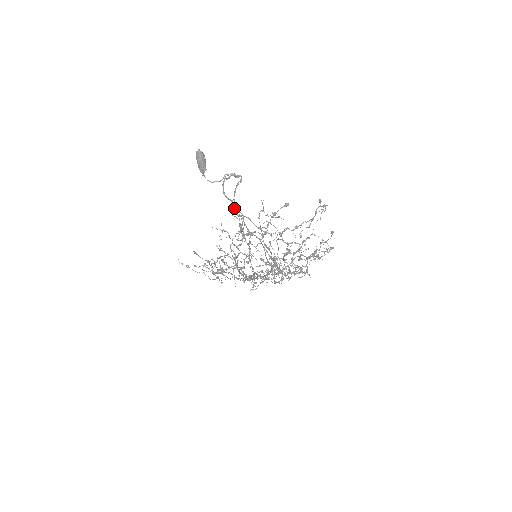
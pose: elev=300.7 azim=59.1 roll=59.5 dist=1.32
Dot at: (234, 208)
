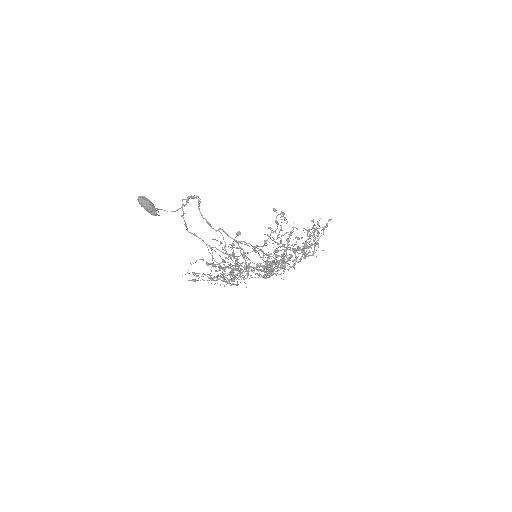
Dot at: occluded
